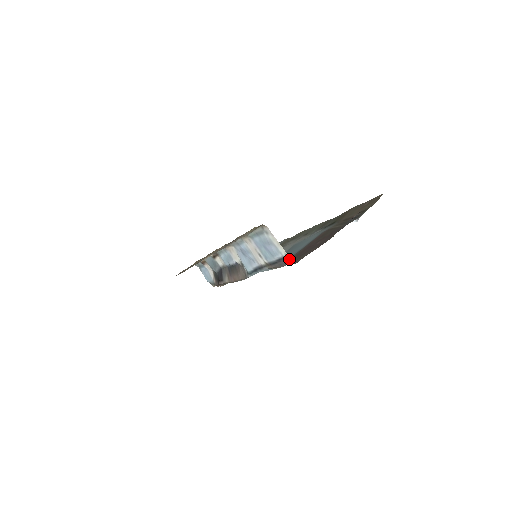
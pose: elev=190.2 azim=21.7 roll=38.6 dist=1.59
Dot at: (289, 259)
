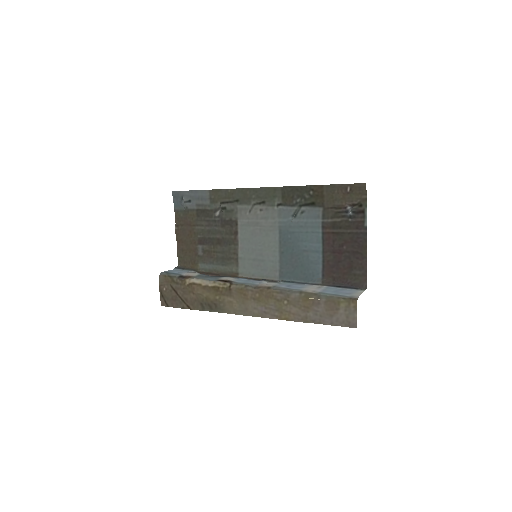
Dot at: (364, 290)
